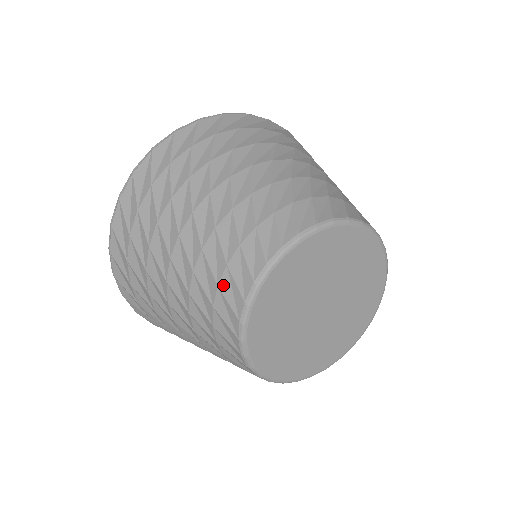
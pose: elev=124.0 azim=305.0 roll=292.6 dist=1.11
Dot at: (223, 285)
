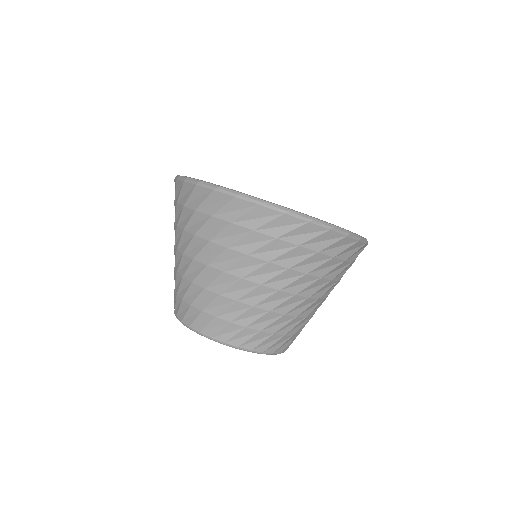
Dot at: (183, 304)
